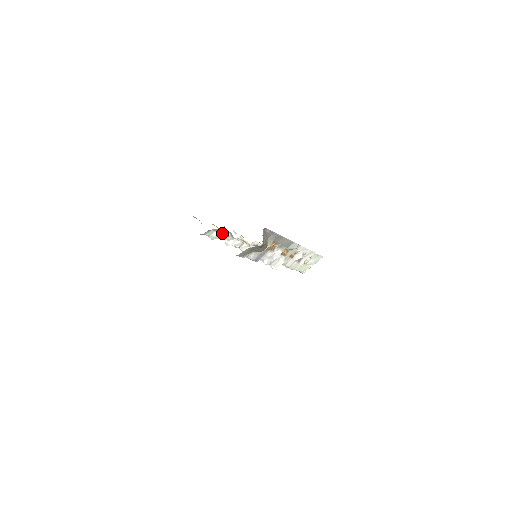
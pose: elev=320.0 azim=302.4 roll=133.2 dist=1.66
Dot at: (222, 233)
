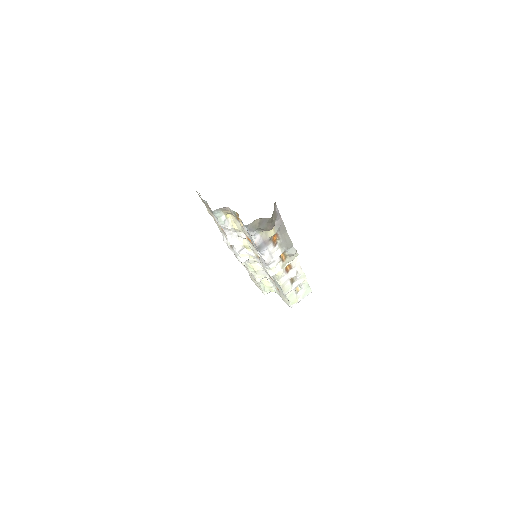
Dot at: (229, 221)
